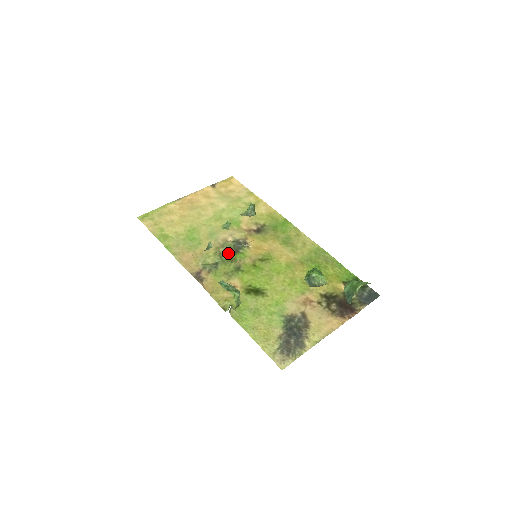
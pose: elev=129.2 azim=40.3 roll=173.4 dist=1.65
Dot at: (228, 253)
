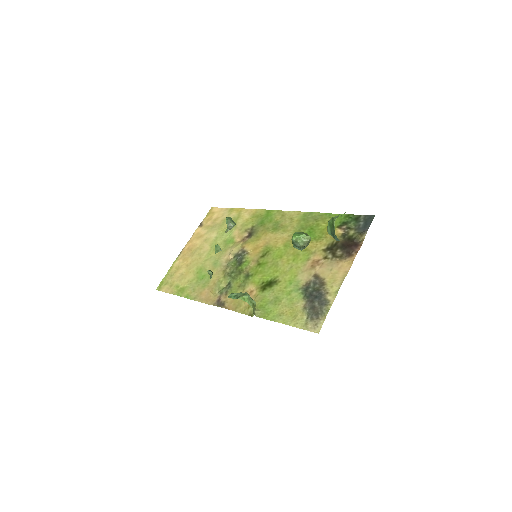
Dot at: (234, 269)
